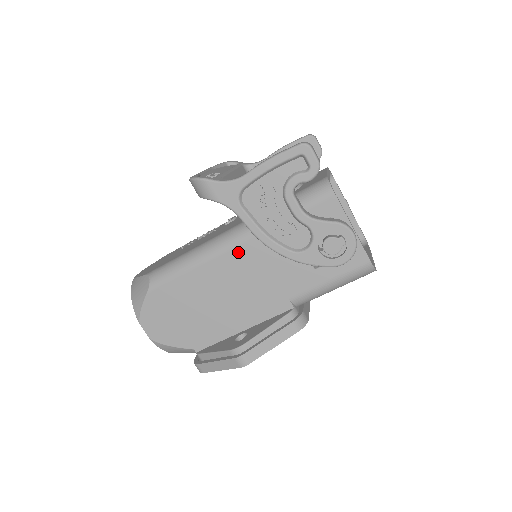
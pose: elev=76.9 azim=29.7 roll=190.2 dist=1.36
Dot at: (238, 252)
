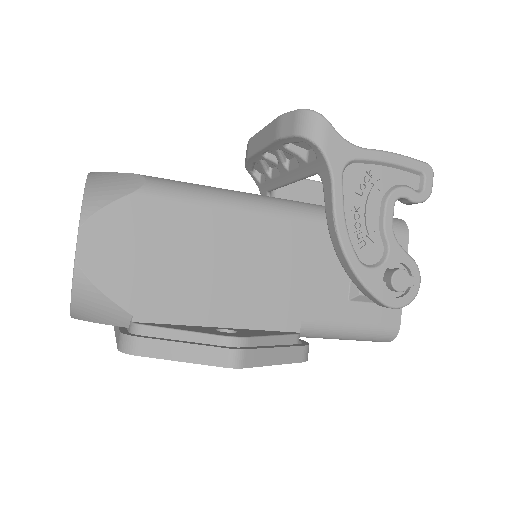
Dot at: (285, 226)
